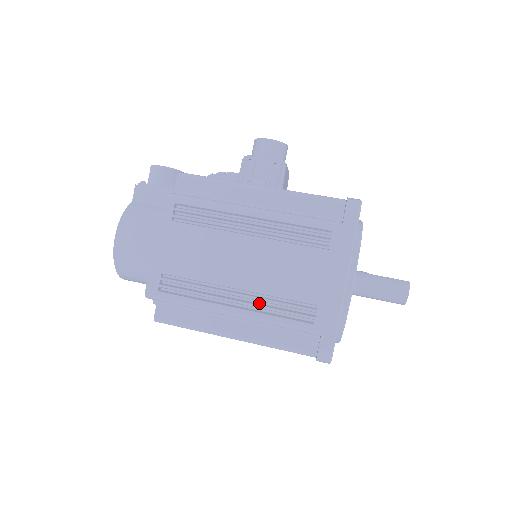
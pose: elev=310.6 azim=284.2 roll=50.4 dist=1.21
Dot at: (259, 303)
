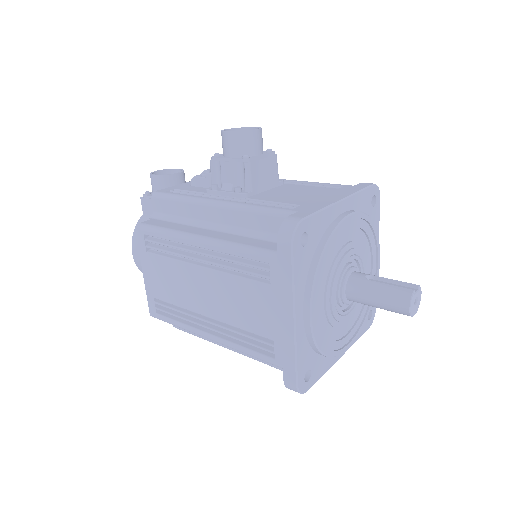
Dot at: occluded
